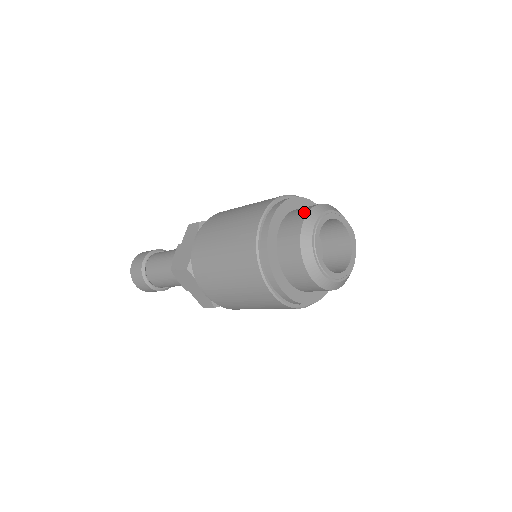
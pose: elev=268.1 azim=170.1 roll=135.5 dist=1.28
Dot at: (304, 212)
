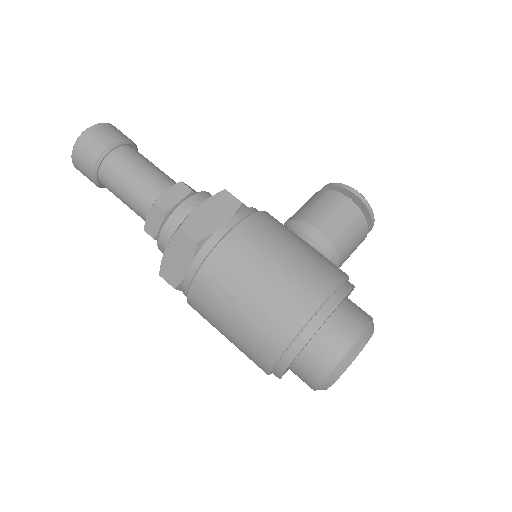
Dot at: (336, 357)
